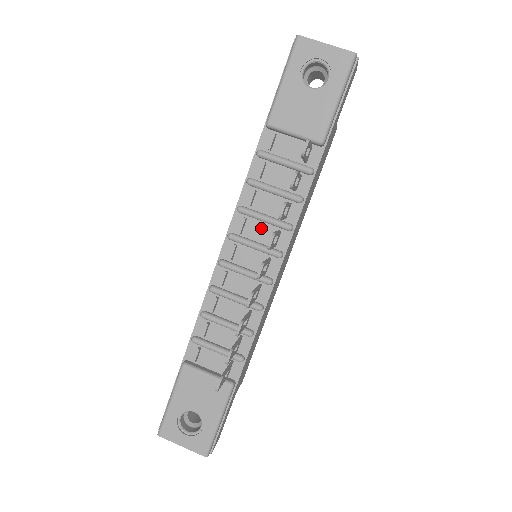
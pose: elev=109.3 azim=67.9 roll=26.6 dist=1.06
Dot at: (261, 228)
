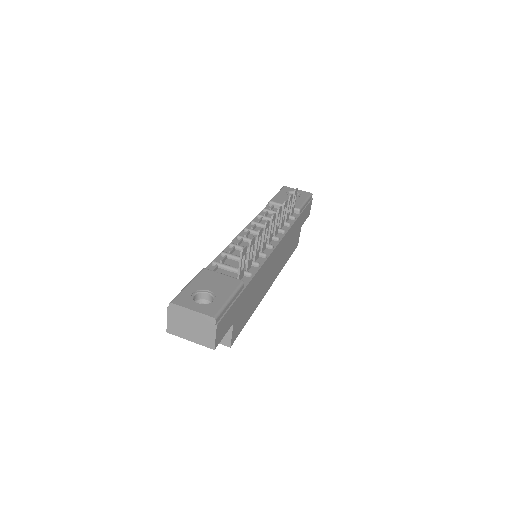
Dot at: occluded
